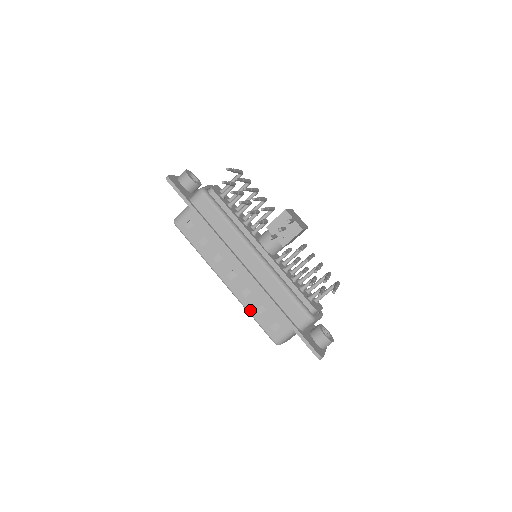
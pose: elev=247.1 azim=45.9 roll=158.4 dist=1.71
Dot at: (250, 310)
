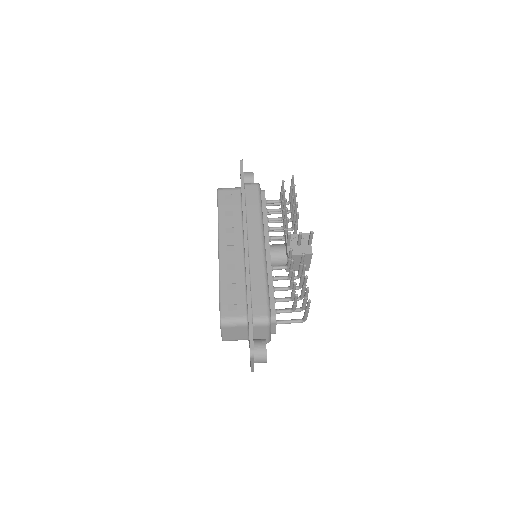
Dot at: (222, 281)
